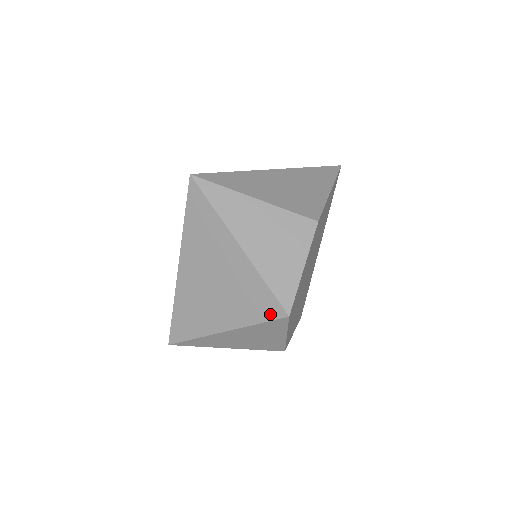
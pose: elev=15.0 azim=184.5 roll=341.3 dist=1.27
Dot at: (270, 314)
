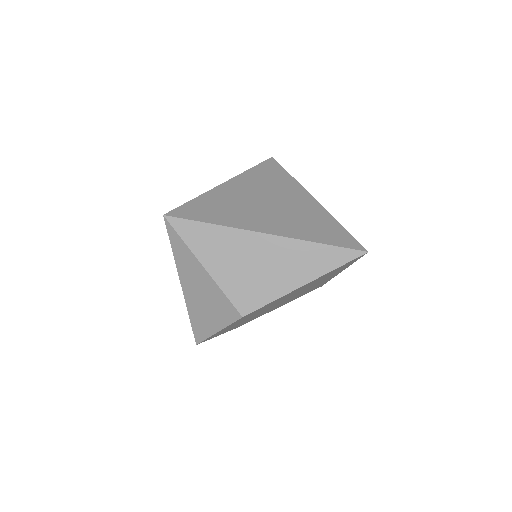
Dot at: occluded
